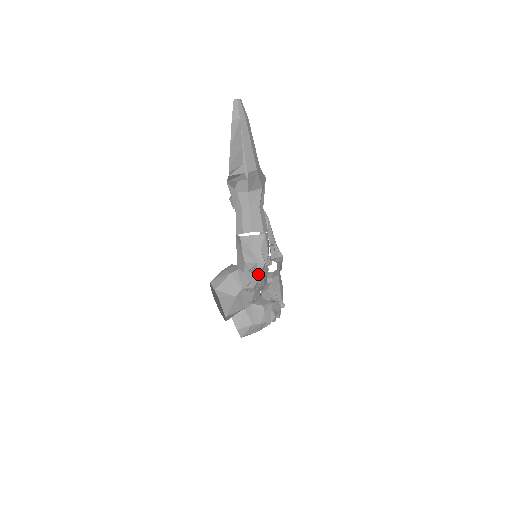
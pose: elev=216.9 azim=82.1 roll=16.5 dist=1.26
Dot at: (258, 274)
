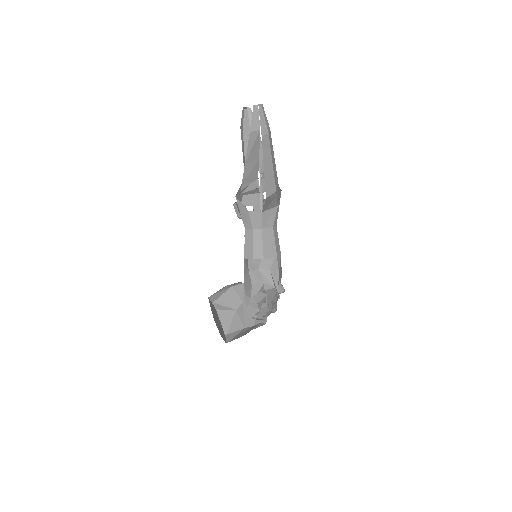
Dot at: (264, 293)
